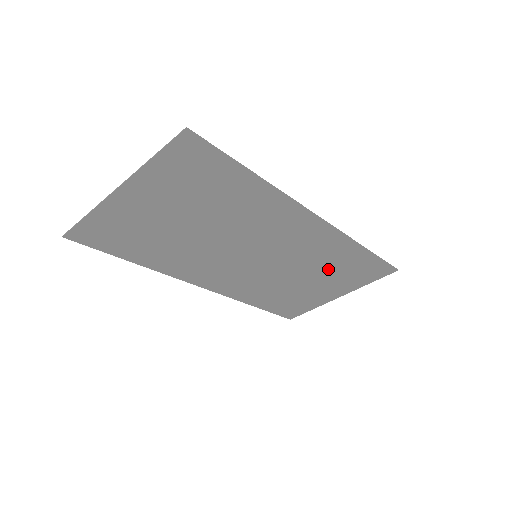
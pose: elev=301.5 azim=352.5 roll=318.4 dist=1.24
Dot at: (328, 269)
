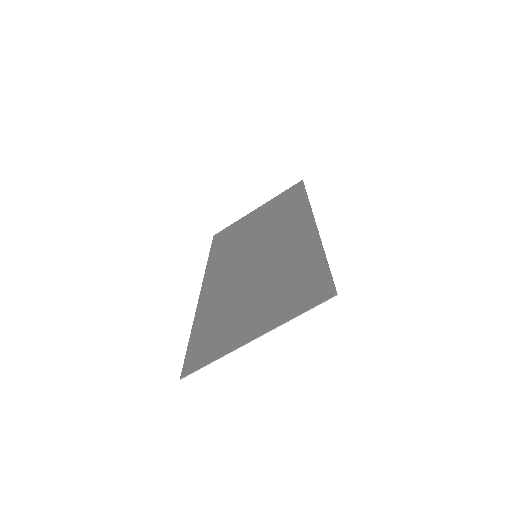
Dot at: (275, 216)
